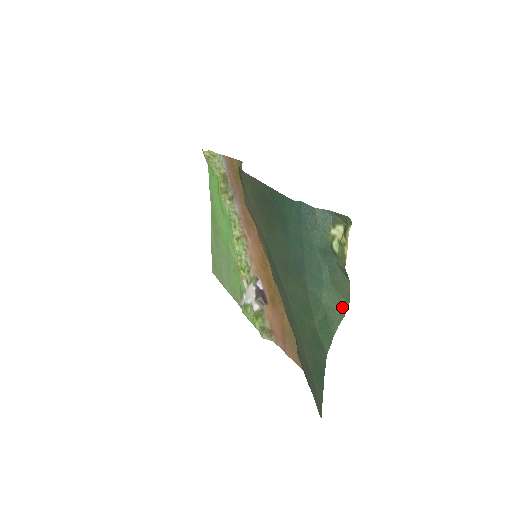
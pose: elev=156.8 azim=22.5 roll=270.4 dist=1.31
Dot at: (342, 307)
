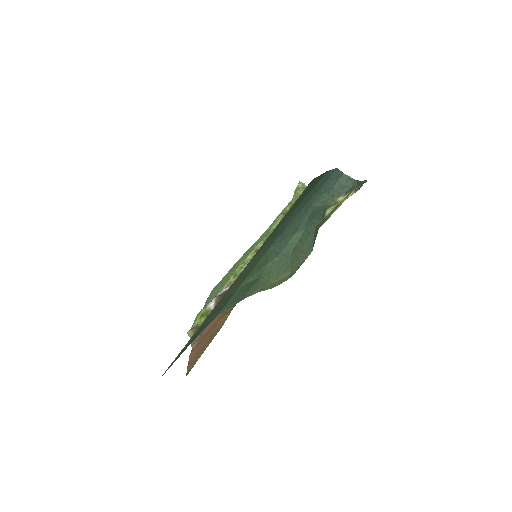
Dot at: (281, 279)
